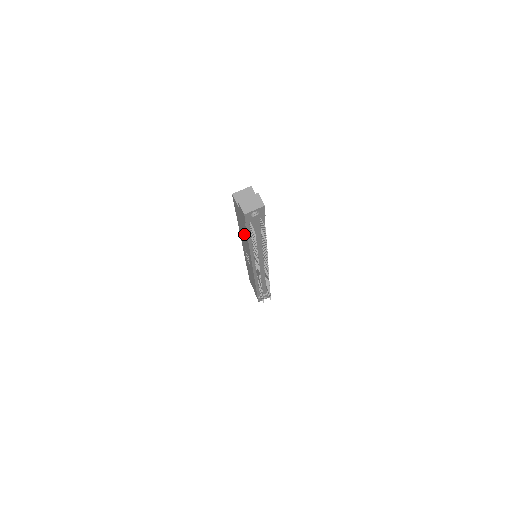
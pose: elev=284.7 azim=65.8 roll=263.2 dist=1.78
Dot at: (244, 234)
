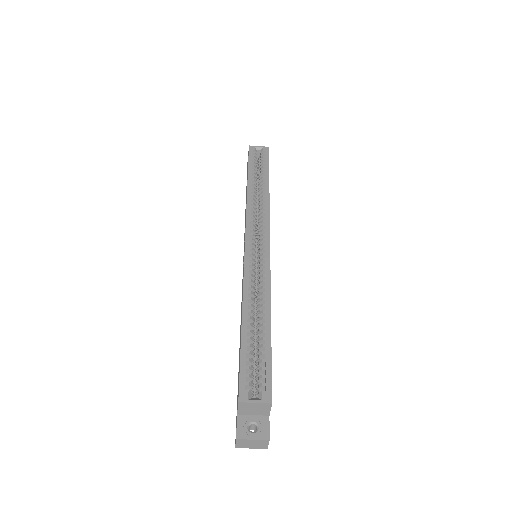
Dot at: occluded
